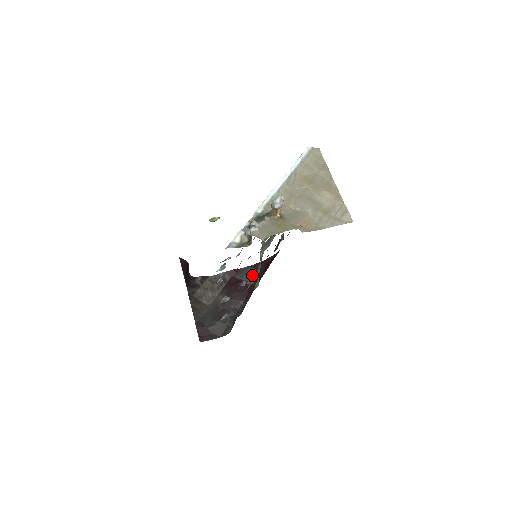
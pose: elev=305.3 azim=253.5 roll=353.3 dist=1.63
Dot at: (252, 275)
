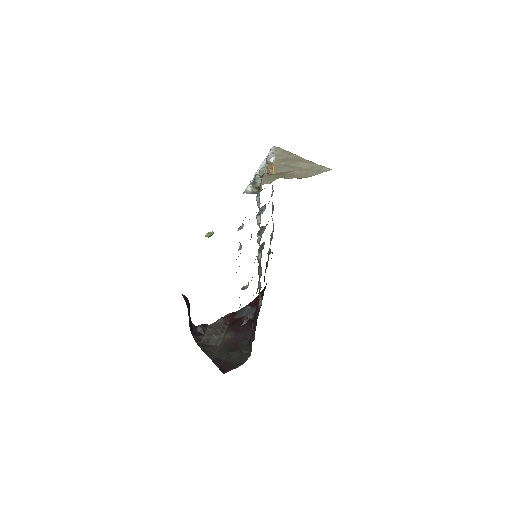
Dot at: (250, 310)
